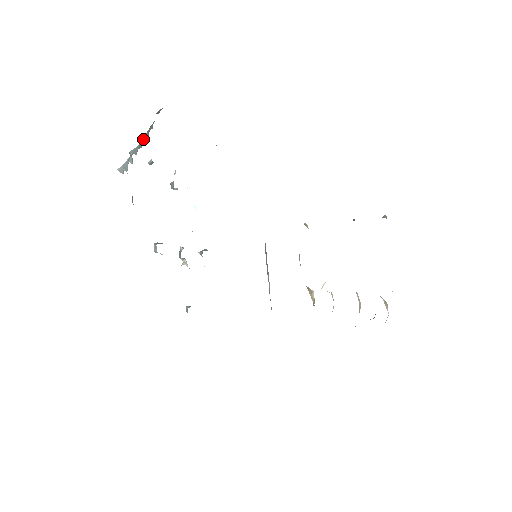
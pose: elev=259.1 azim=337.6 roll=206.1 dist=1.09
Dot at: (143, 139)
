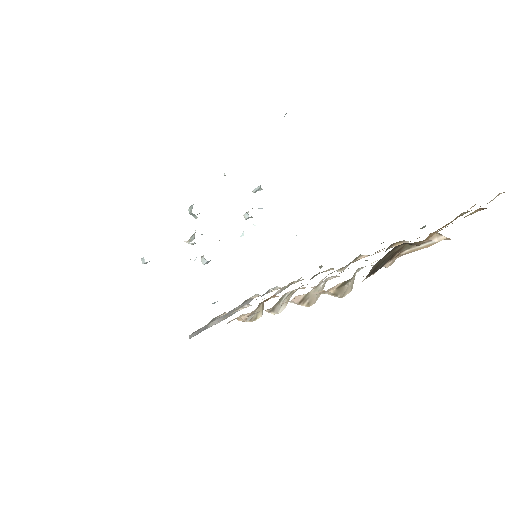
Dot at: occluded
